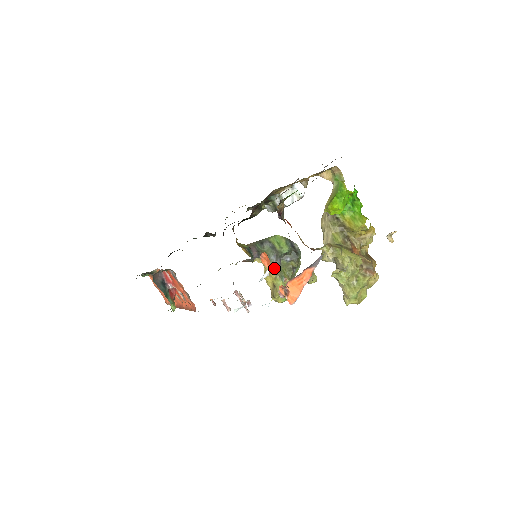
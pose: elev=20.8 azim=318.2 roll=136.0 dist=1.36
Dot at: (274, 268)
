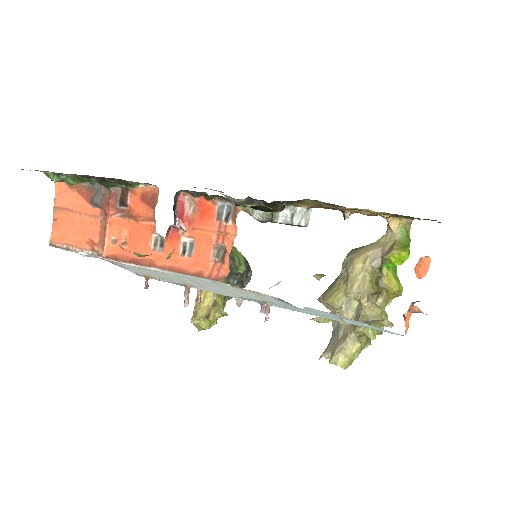
Dot at: (224, 282)
